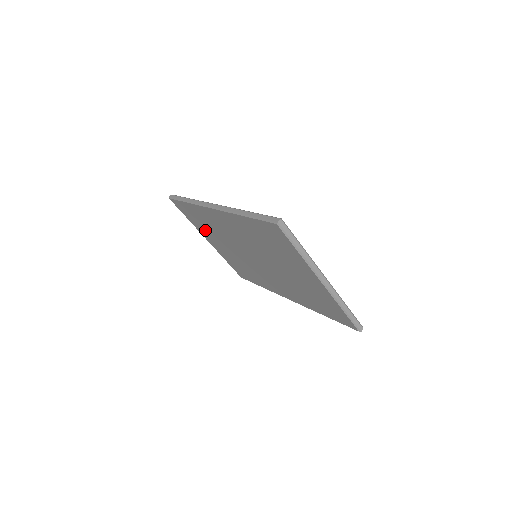
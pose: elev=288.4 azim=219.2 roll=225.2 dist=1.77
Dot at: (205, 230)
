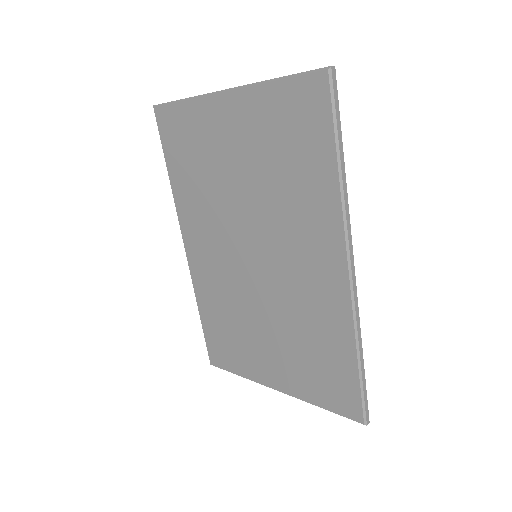
Dot at: (245, 350)
